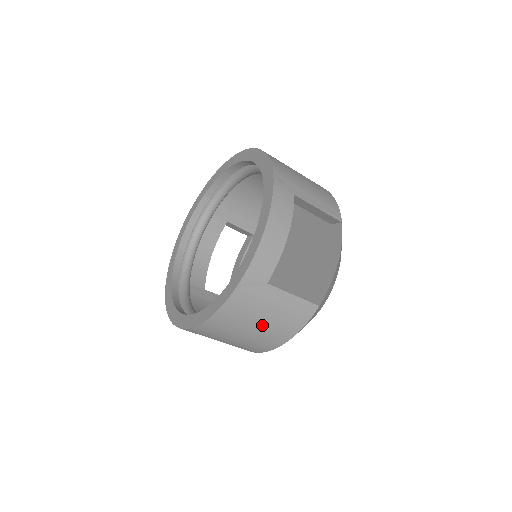
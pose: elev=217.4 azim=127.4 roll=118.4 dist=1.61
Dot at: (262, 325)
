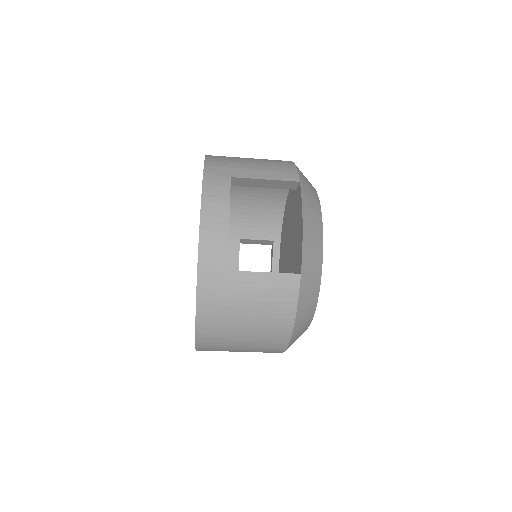
Dot at: (251, 316)
